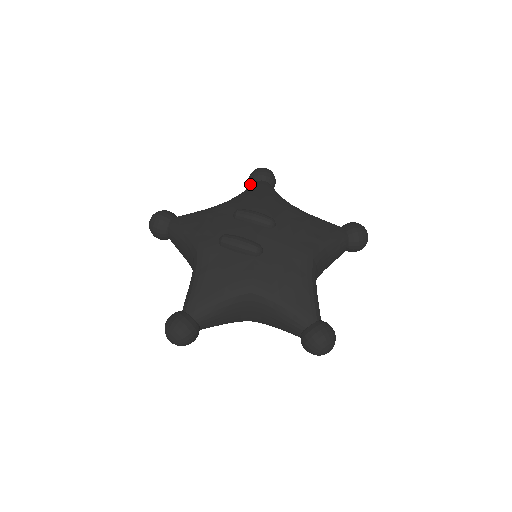
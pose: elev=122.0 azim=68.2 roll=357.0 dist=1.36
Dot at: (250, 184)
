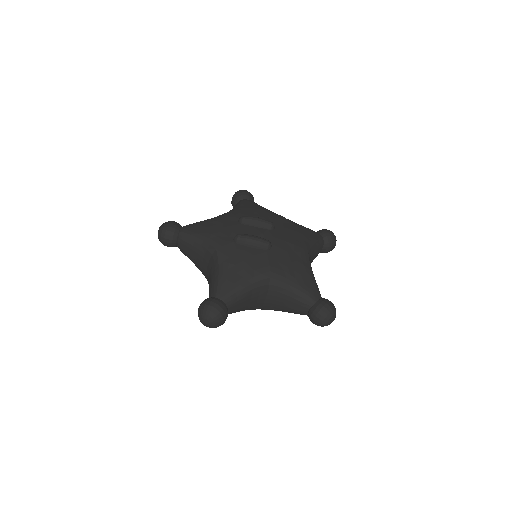
Dot at: (235, 203)
